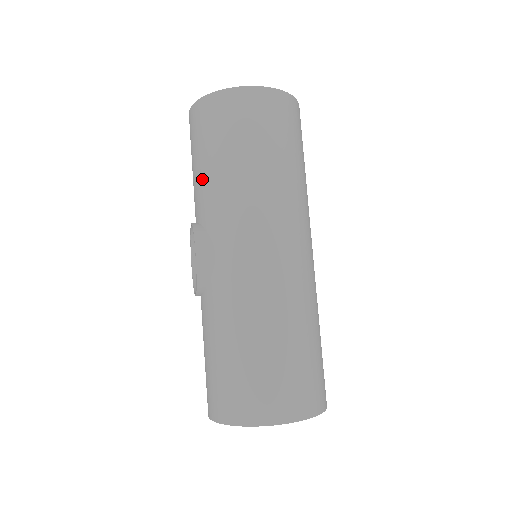
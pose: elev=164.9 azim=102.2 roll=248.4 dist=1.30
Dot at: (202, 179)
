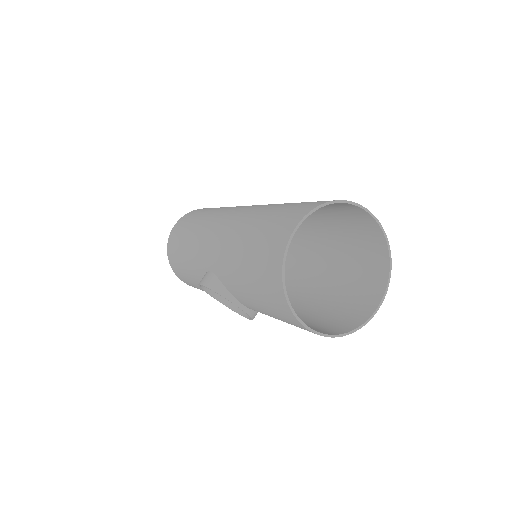
Dot at: occluded
